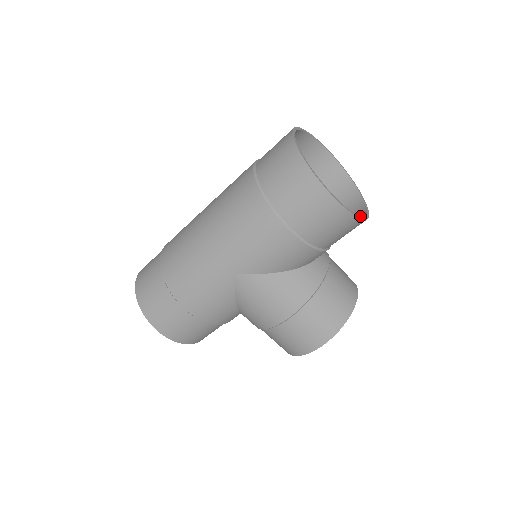
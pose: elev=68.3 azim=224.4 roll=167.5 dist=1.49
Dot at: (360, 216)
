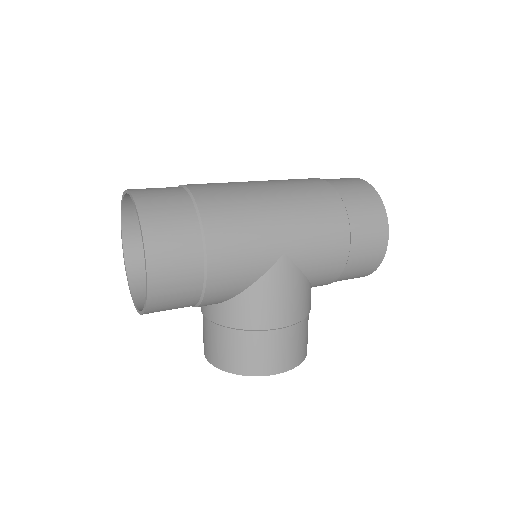
Dot at: occluded
